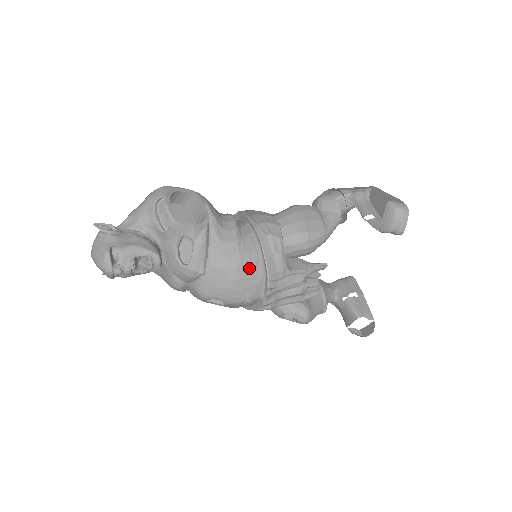
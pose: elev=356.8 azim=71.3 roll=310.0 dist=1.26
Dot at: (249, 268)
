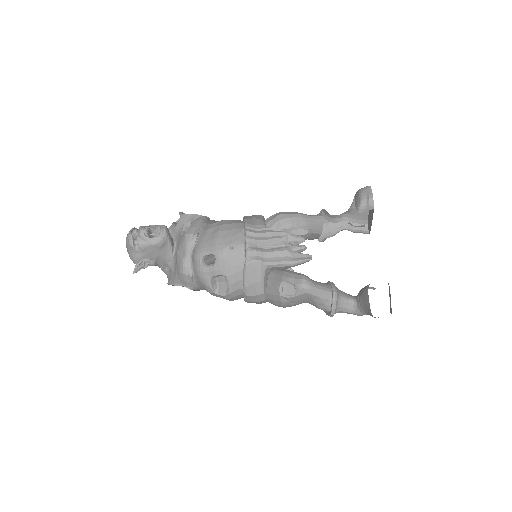
Dot at: (232, 226)
